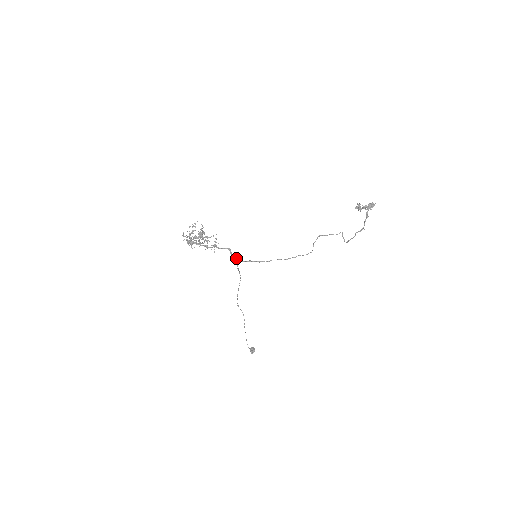
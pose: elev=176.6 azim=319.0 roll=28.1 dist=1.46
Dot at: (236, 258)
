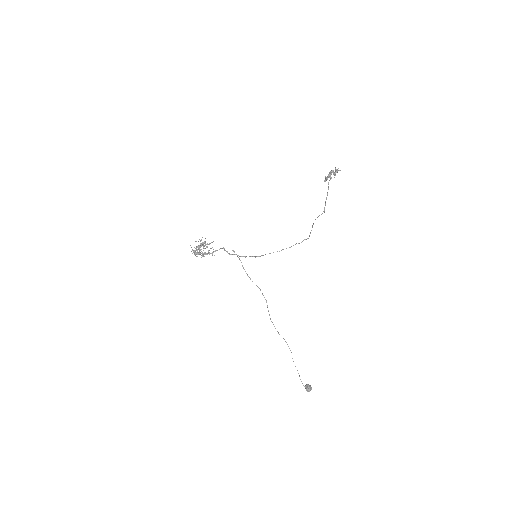
Dot at: (226, 251)
